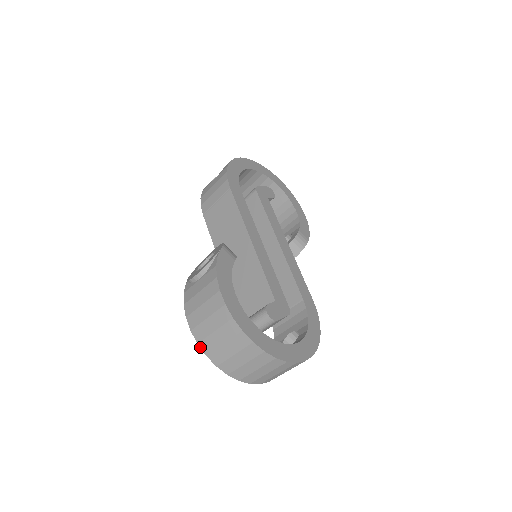
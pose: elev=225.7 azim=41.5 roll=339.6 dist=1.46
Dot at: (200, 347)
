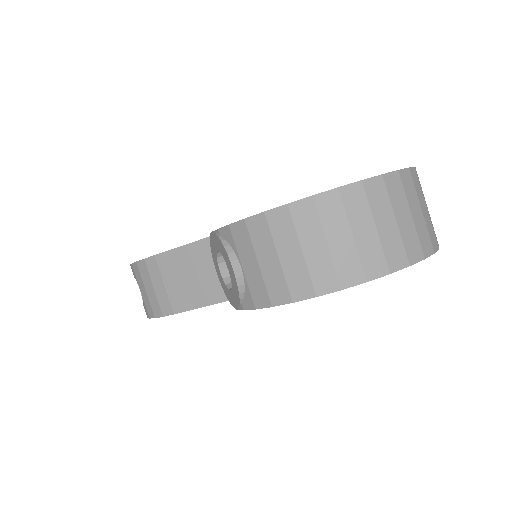
Dot at: (349, 287)
